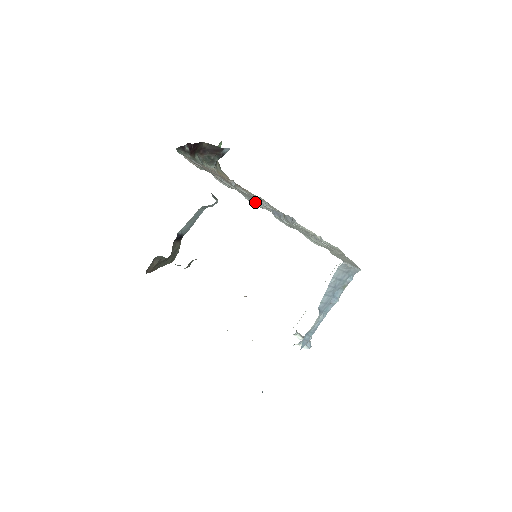
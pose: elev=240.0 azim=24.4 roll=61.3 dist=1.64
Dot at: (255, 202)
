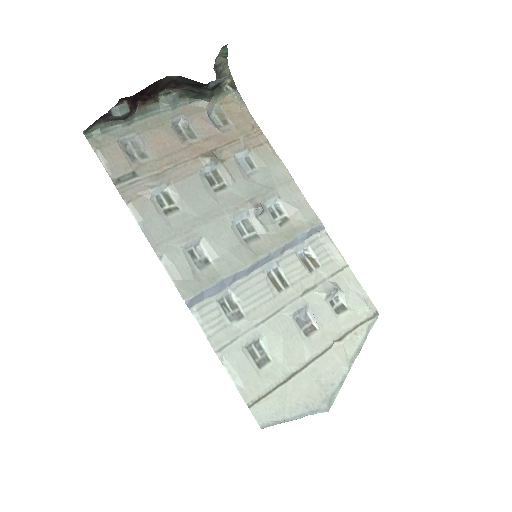
Dot at: (202, 243)
